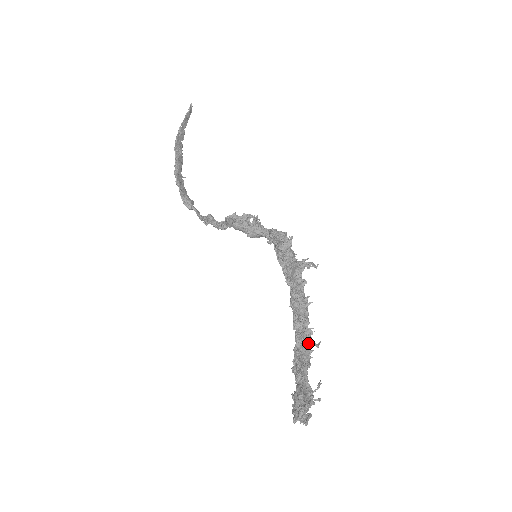
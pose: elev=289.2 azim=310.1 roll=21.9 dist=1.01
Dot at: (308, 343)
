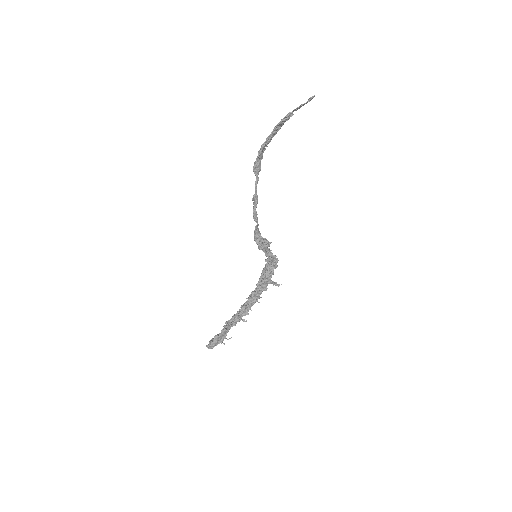
Dot at: occluded
